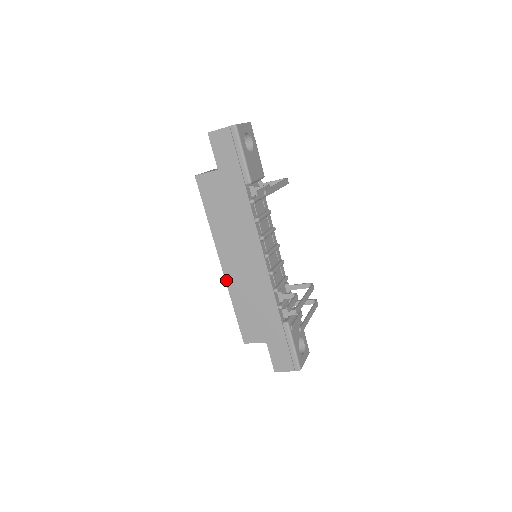
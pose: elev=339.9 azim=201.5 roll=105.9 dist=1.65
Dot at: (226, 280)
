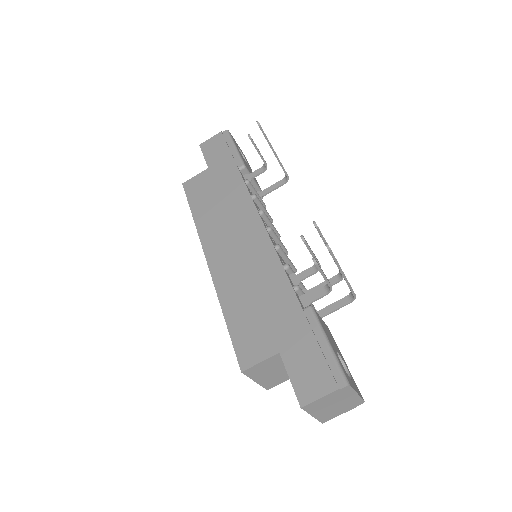
Dot at: (213, 279)
